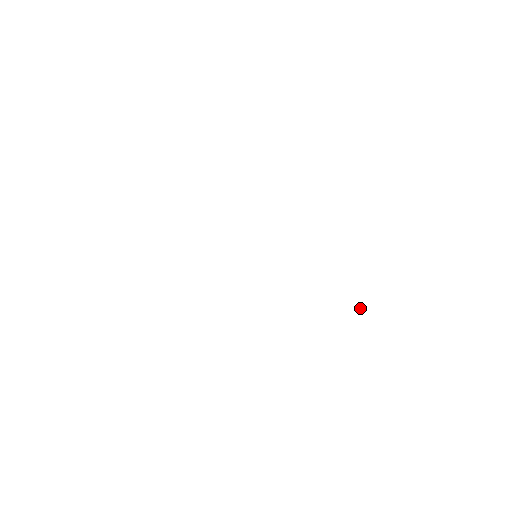
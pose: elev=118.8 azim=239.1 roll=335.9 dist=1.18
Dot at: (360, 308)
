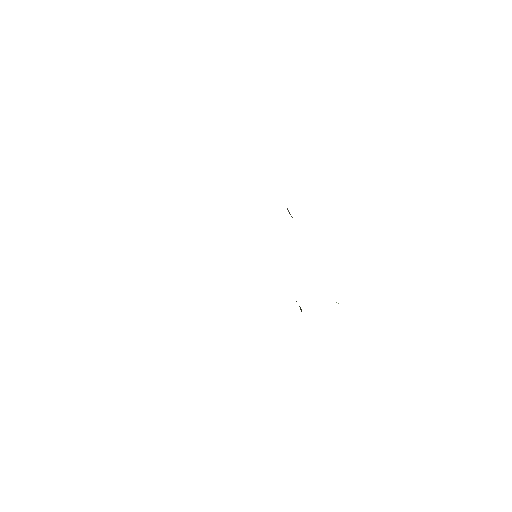
Dot at: occluded
